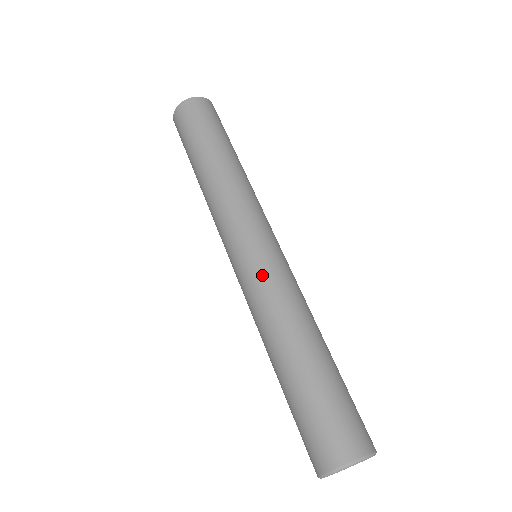
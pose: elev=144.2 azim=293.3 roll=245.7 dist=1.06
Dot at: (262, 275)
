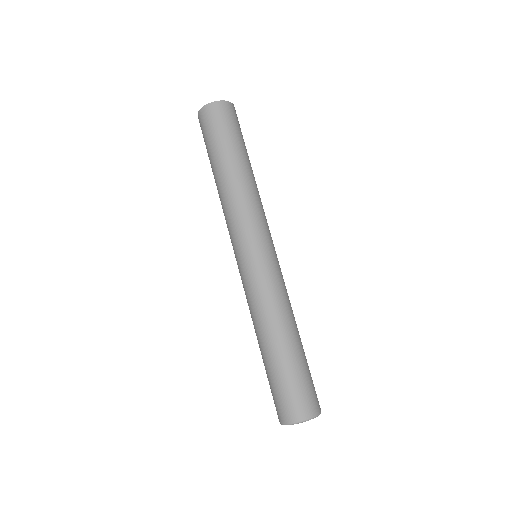
Dot at: (253, 281)
